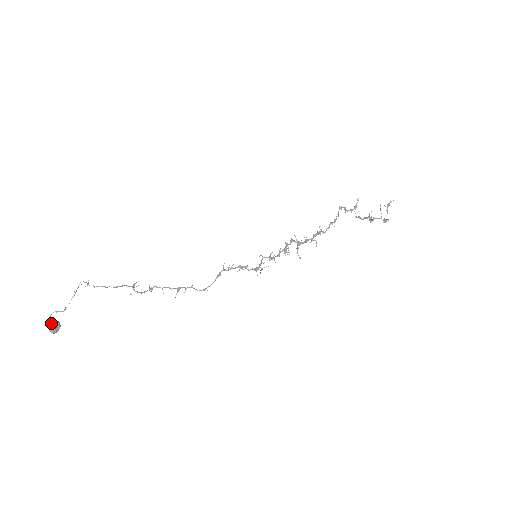
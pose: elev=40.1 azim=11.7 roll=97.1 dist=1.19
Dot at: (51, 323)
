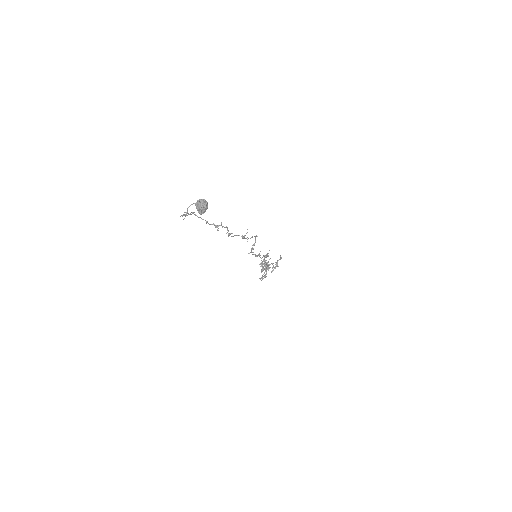
Dot at: (195, 203)
